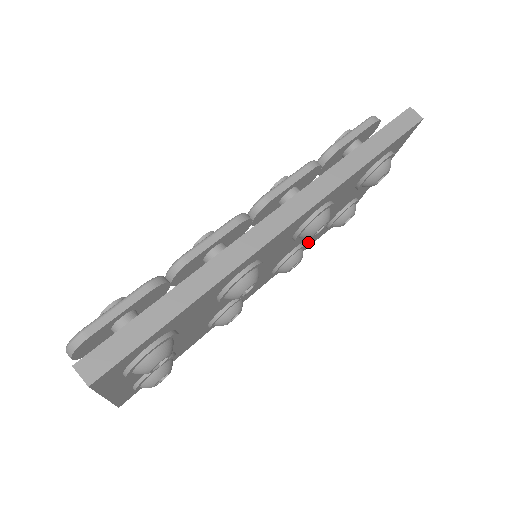
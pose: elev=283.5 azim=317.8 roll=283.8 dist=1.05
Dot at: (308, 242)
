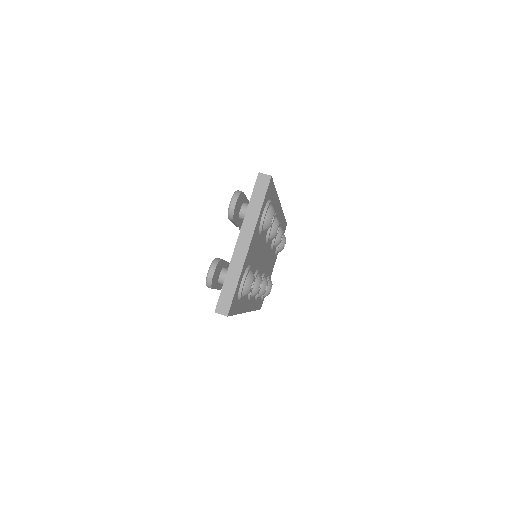
Dot at: occluded
